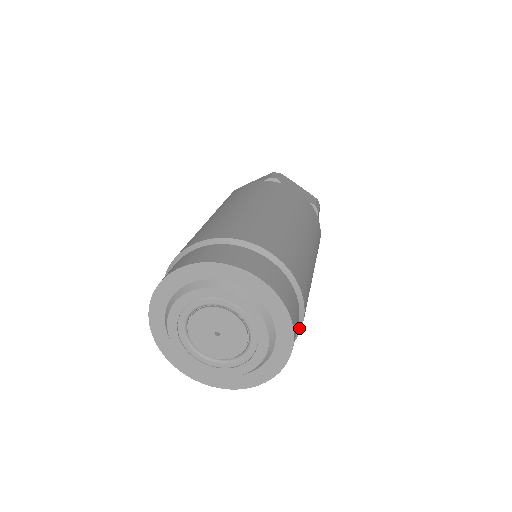
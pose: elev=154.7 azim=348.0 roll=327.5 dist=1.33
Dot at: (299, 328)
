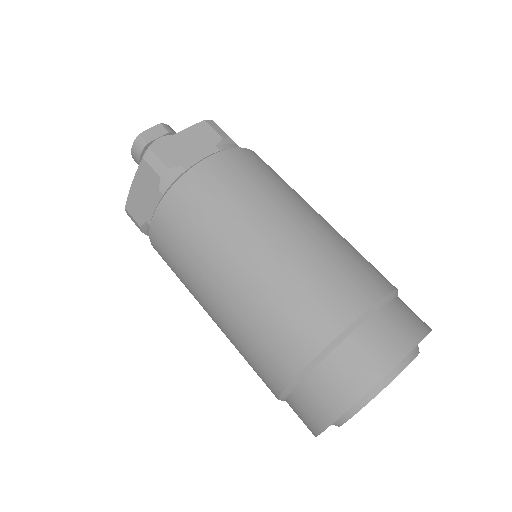
Dot at: occluded
